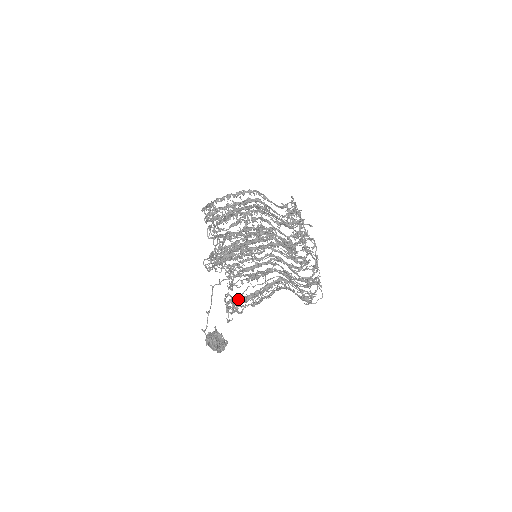
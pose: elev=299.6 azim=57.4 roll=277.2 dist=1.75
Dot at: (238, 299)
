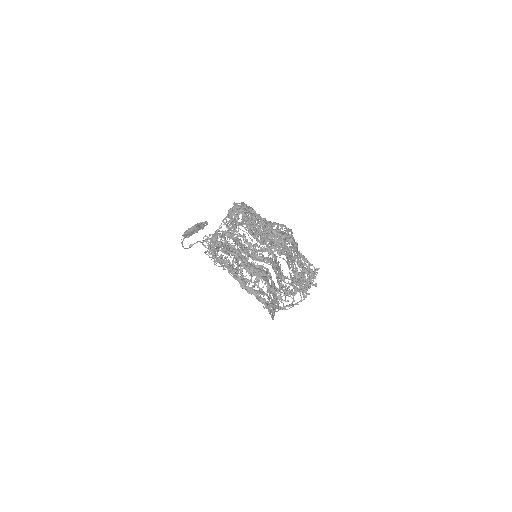
Dot at: (223, 251)
